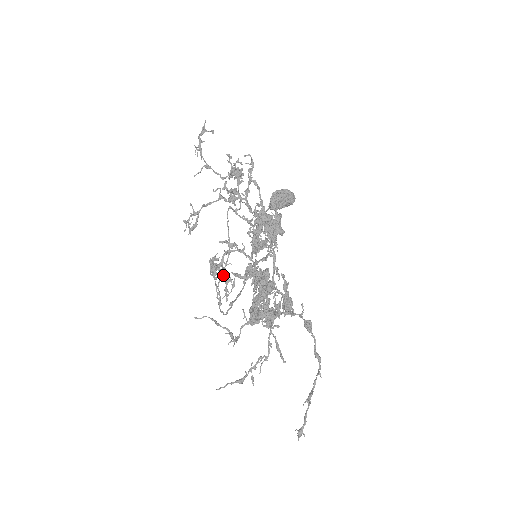
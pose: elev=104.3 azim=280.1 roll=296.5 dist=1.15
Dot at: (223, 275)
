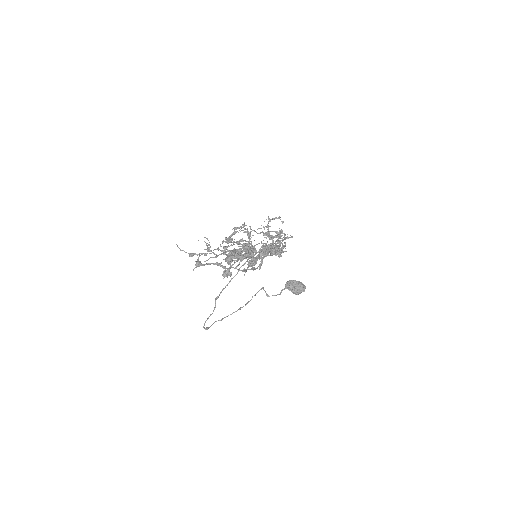
Dot at: (231, 239)
